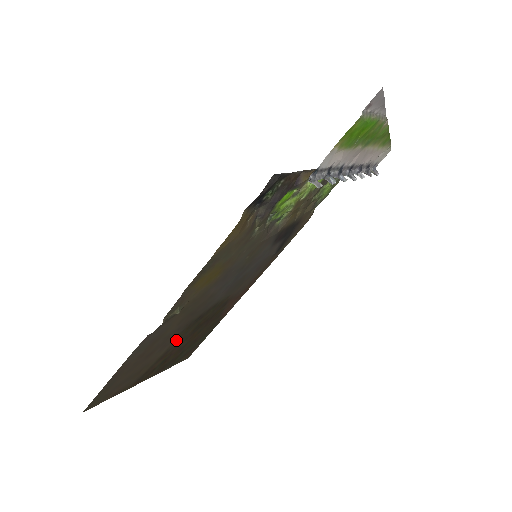
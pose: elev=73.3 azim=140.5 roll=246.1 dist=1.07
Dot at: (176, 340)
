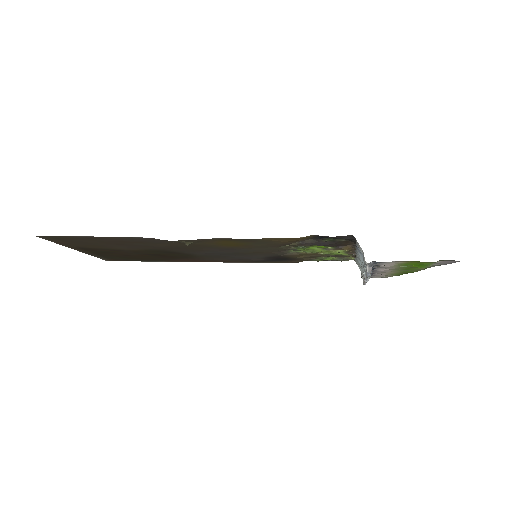
Dot at: (139, 250)
